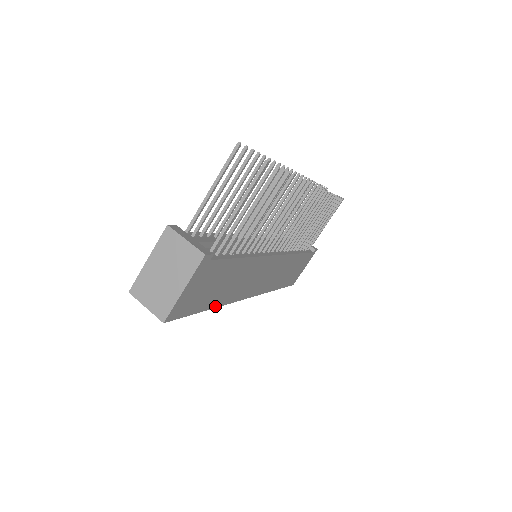
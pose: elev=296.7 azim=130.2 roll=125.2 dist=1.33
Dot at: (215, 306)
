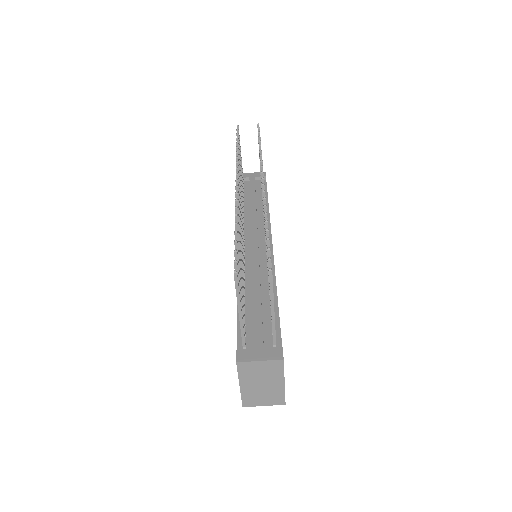
Dot at: occluded
